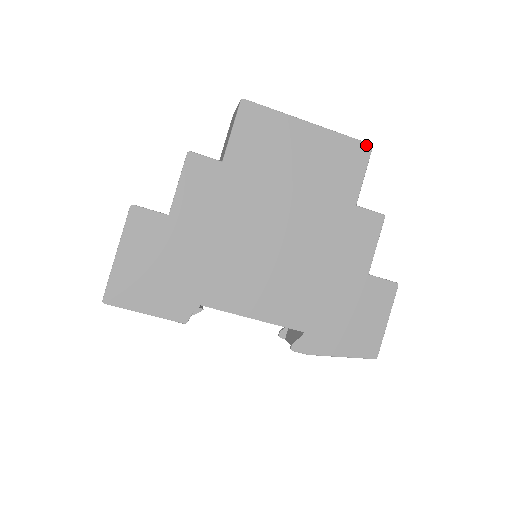
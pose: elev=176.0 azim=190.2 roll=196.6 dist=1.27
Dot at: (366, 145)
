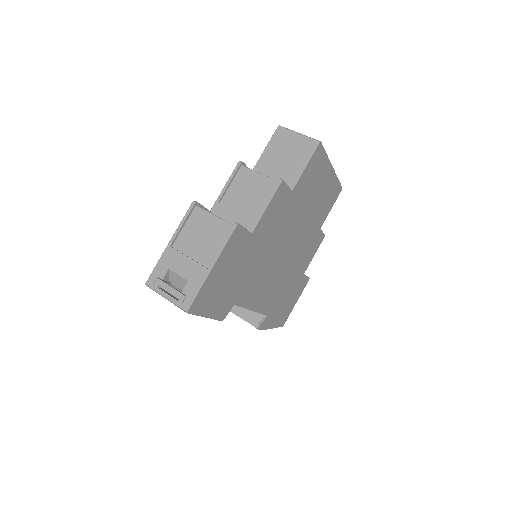
Dot at: (341, 188)
